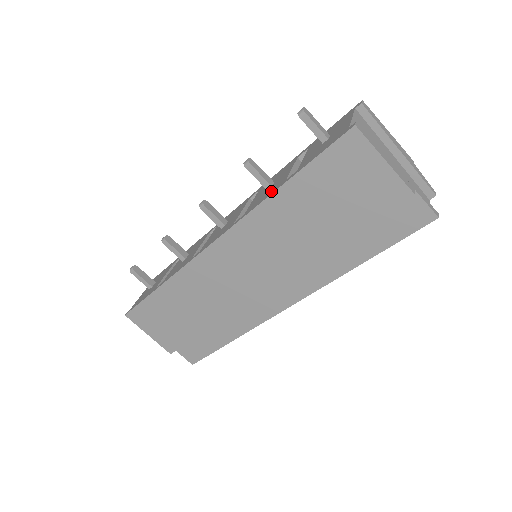
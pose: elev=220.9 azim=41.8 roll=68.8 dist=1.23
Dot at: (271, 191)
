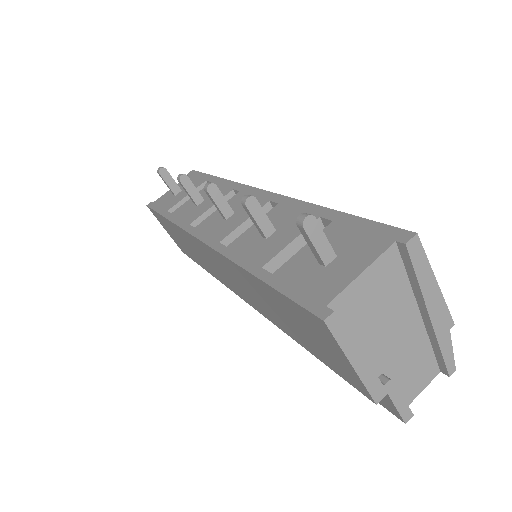
Dot at: (250, 258)
